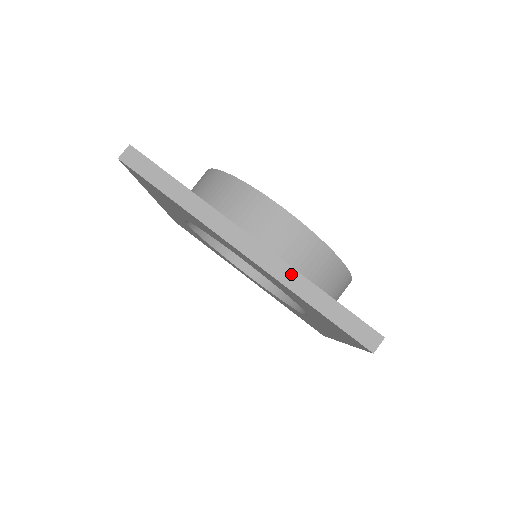
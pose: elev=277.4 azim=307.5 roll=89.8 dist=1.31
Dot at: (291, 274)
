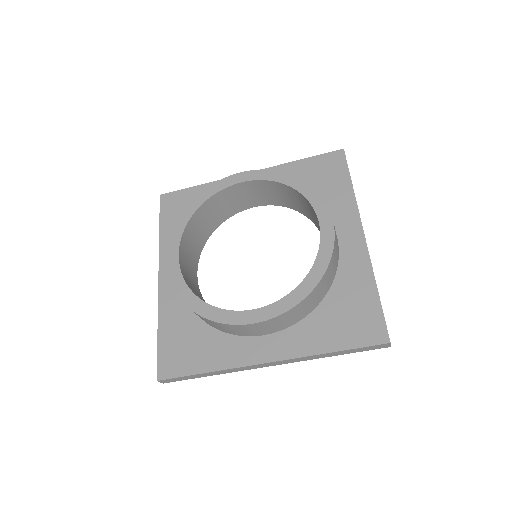
Dot at: (306, 358)
